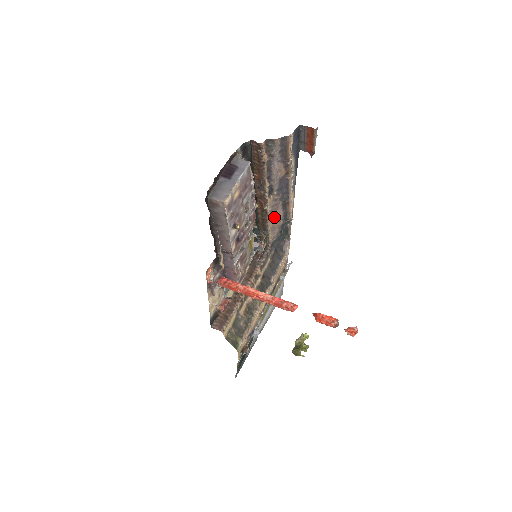
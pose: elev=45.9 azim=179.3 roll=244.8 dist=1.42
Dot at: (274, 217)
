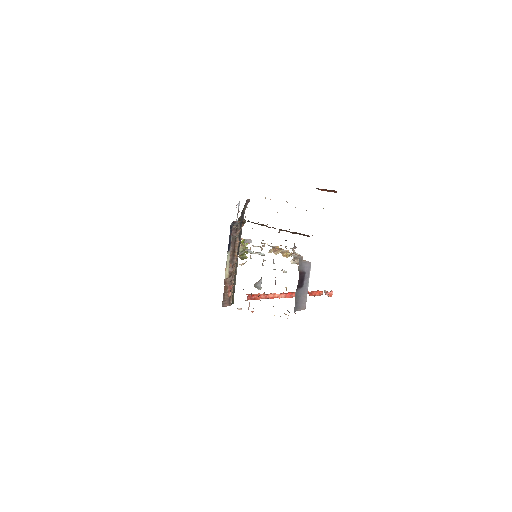
Dot at: occluded
